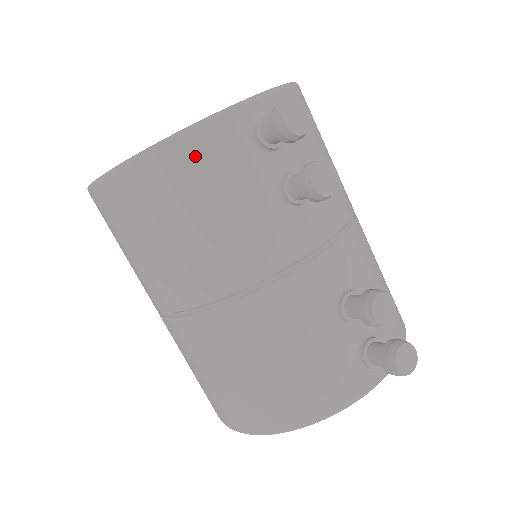
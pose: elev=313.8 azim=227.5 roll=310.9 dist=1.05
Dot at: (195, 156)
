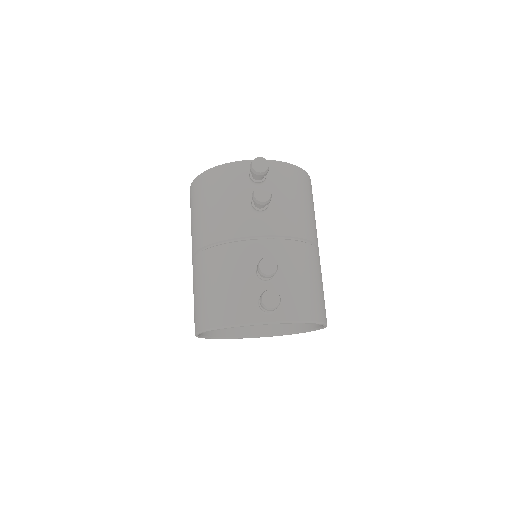
Dot at: (221, 176)
